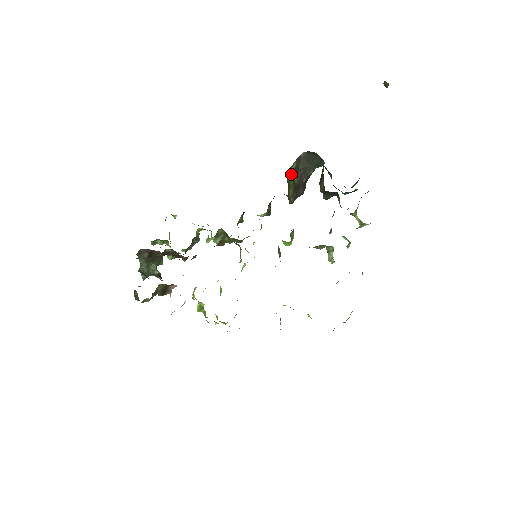
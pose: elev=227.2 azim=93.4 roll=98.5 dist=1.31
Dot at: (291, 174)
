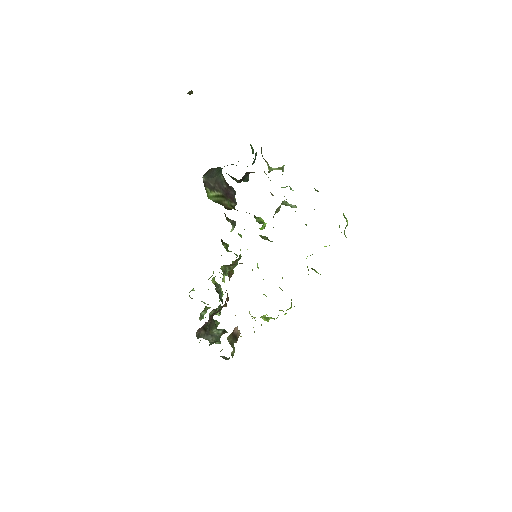
Dot at: (213, 196)
